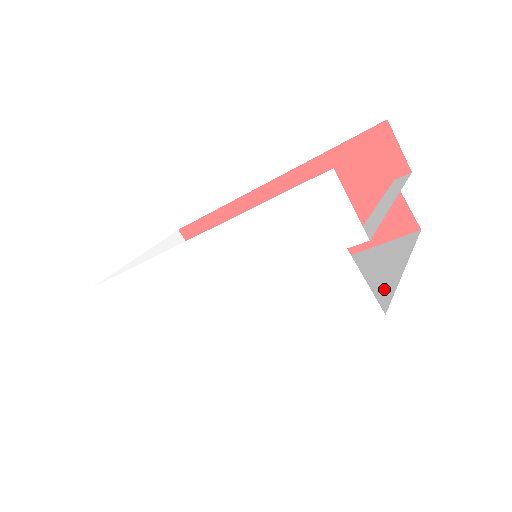
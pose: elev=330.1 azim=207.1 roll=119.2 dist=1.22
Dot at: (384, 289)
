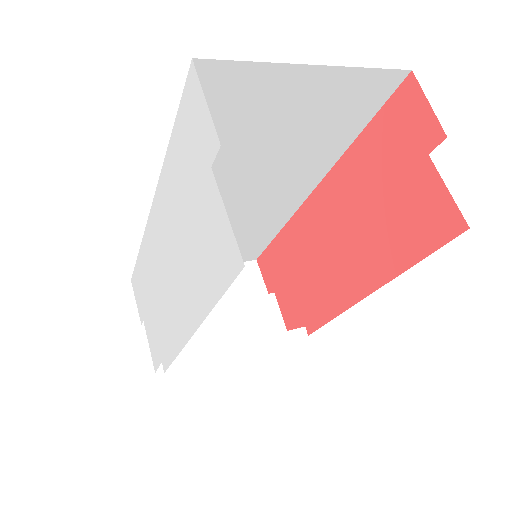
Dot at: occluded
